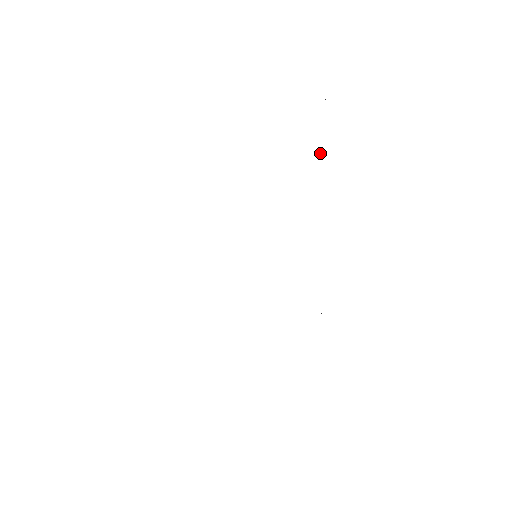
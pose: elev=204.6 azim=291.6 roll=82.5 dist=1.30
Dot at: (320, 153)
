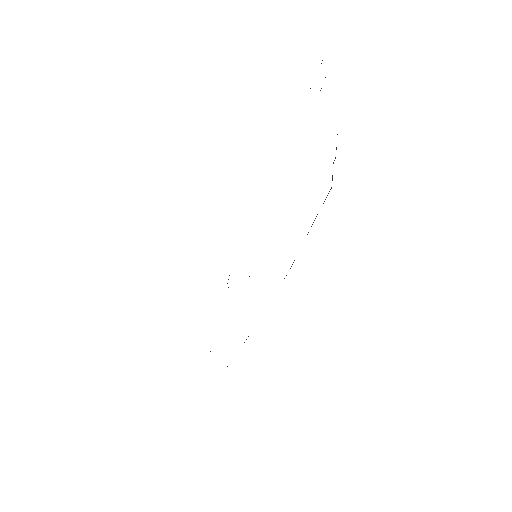
Dot at: (320, 90)
